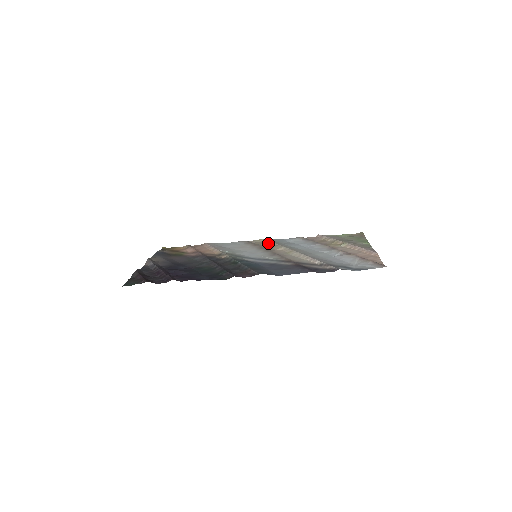
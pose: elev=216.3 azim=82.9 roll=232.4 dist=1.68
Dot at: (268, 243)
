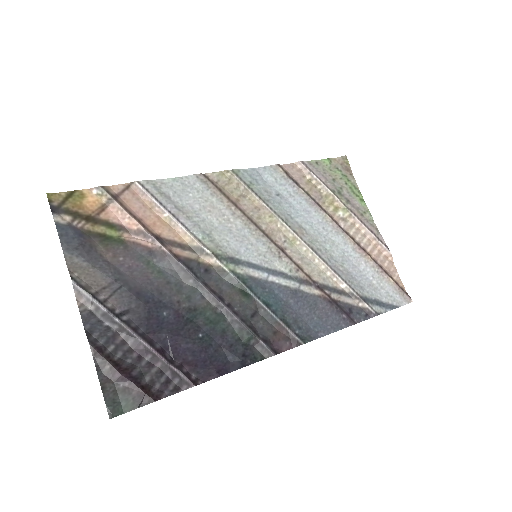
Dot at: (245, 193)
